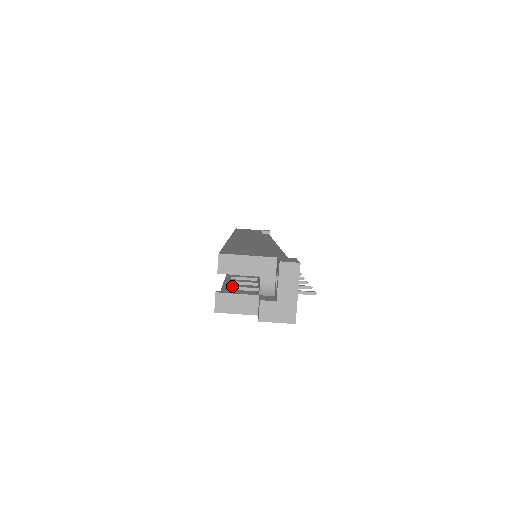
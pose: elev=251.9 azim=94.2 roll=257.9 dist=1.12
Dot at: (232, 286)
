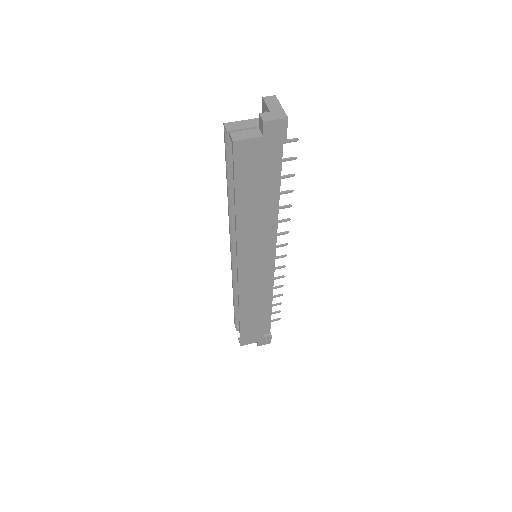
Dot at: occluded
